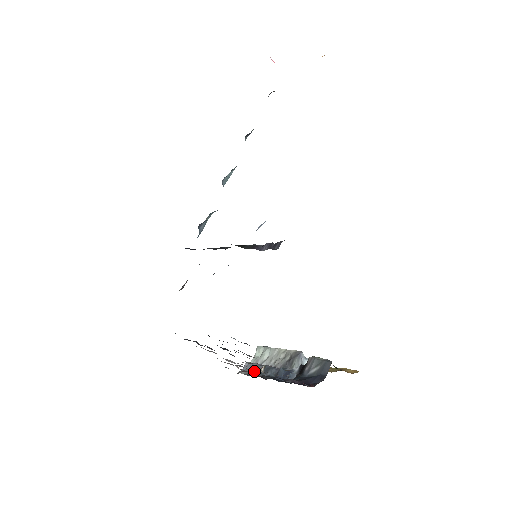
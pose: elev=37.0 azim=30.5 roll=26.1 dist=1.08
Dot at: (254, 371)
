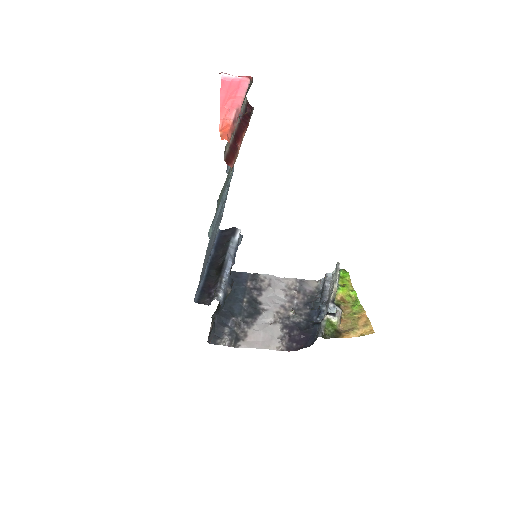
Dot at: (322, 288)
